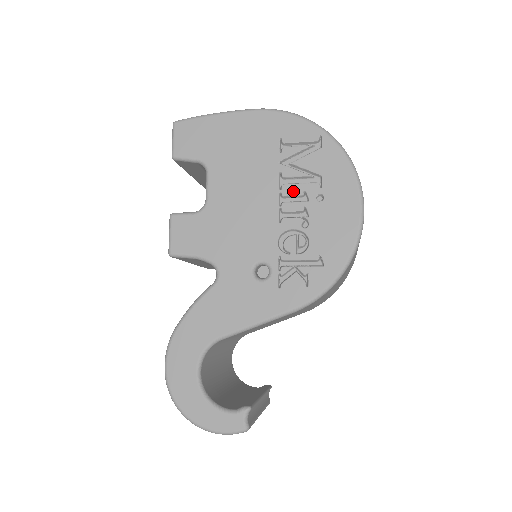
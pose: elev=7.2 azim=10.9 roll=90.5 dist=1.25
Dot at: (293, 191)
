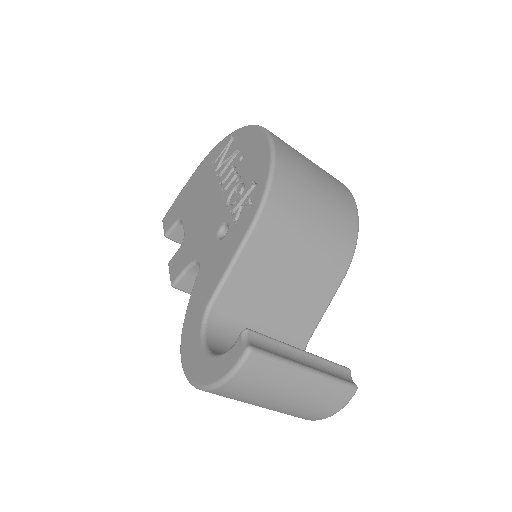
Dot at: (226, 174)
